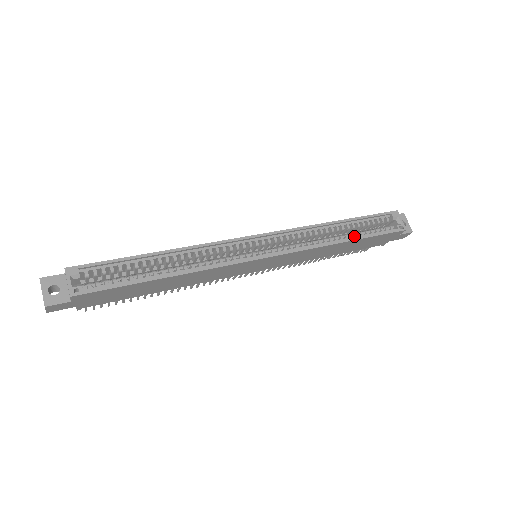
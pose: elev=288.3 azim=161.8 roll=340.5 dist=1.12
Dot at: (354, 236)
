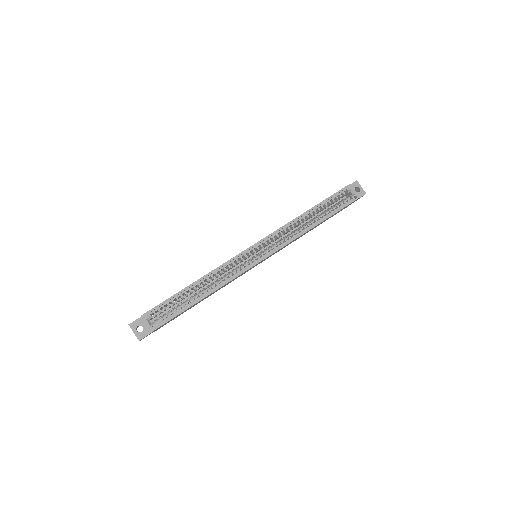
Dot at: (321, 217)
